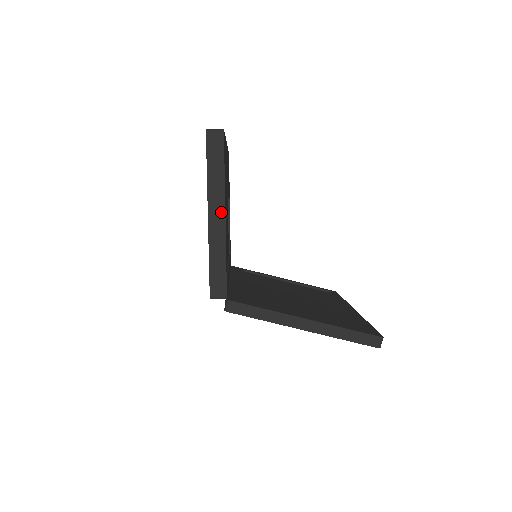
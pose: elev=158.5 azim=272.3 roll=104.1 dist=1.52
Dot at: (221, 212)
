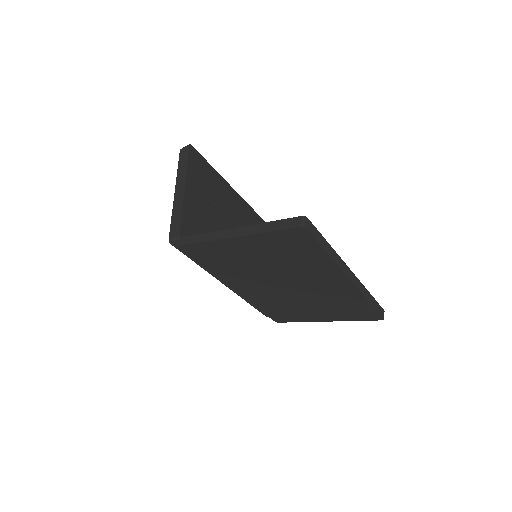
Dot at: (183, 185)
